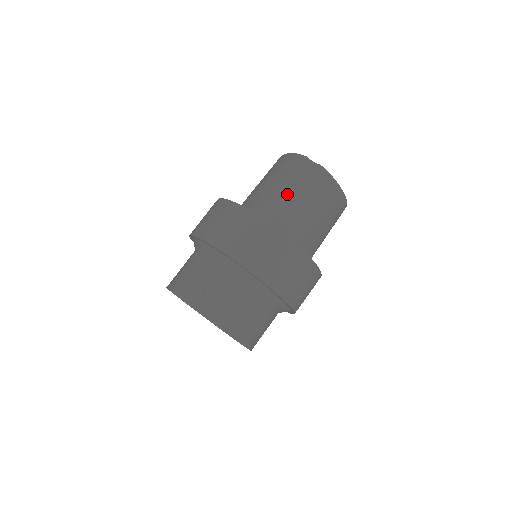
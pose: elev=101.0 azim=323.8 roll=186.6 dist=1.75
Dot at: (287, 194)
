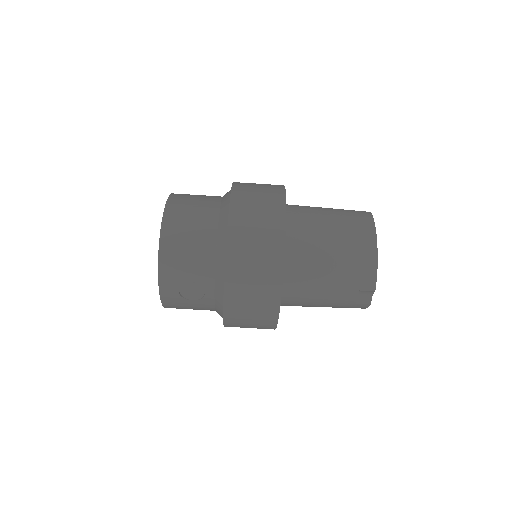
Dot at: (323, 296)
